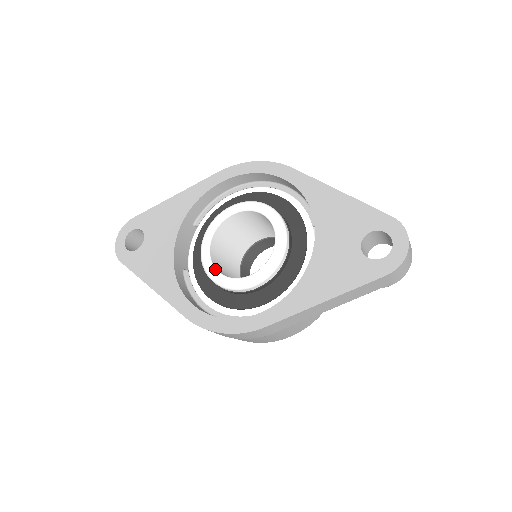
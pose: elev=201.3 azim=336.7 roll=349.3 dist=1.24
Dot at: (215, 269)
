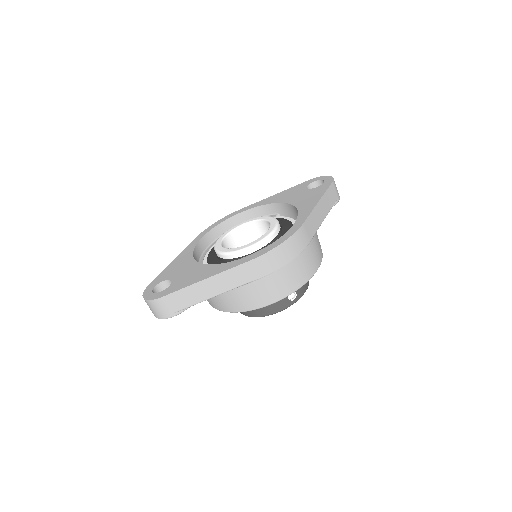
Dot at: (242, 246)
